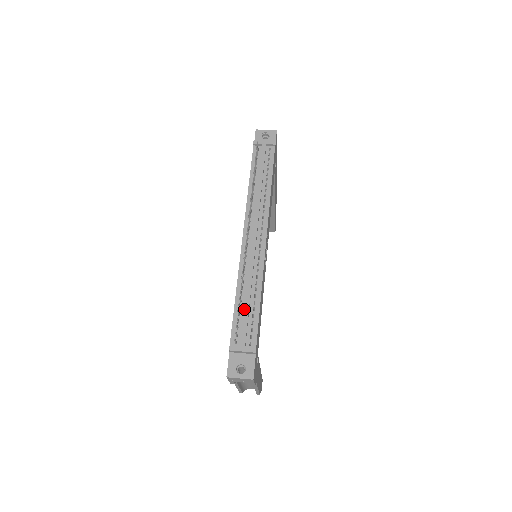
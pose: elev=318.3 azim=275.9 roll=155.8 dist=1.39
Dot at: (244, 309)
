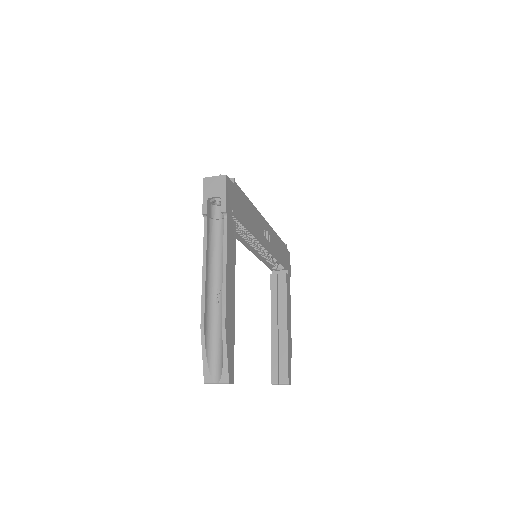
Dot at: occluded
